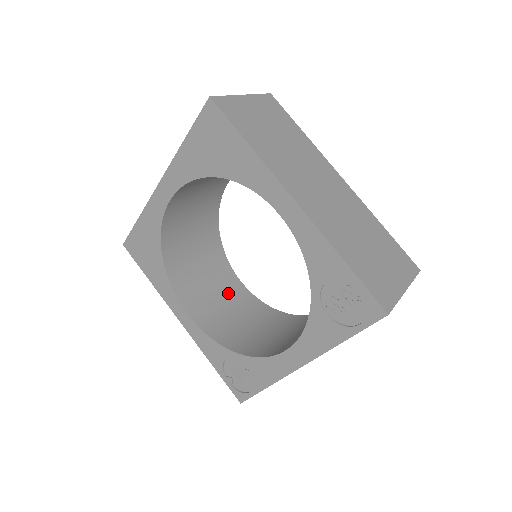
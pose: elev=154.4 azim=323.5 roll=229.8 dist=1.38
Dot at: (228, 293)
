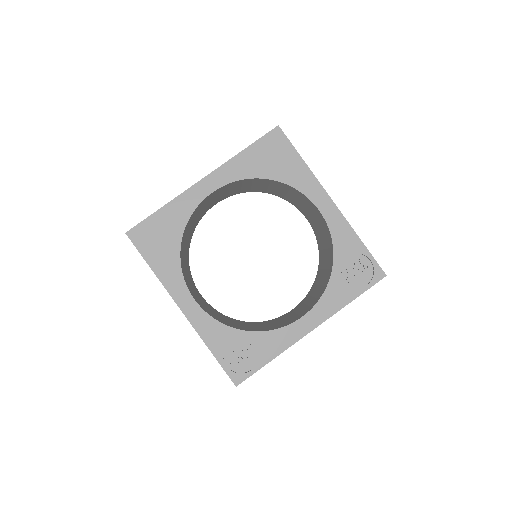
Dot at: (202, 299)
